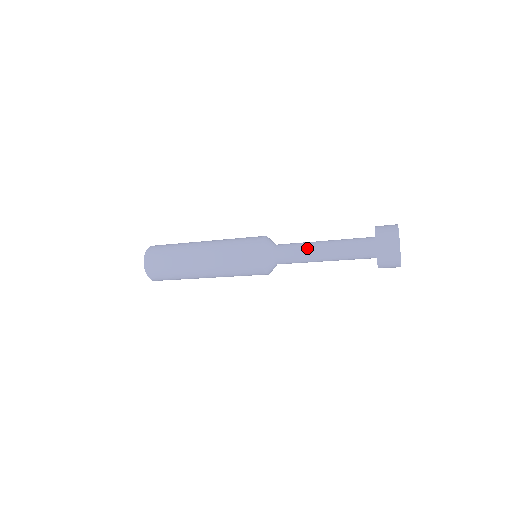
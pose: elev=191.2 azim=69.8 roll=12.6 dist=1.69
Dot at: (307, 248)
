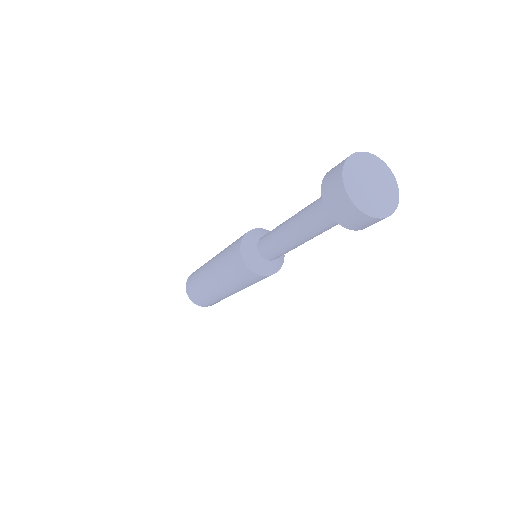
Dot at: (280, 238)
